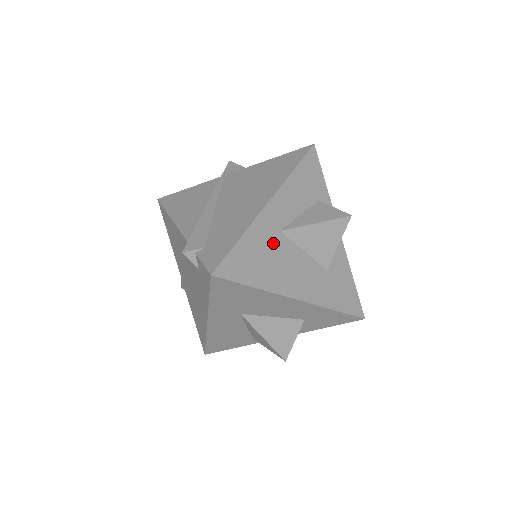
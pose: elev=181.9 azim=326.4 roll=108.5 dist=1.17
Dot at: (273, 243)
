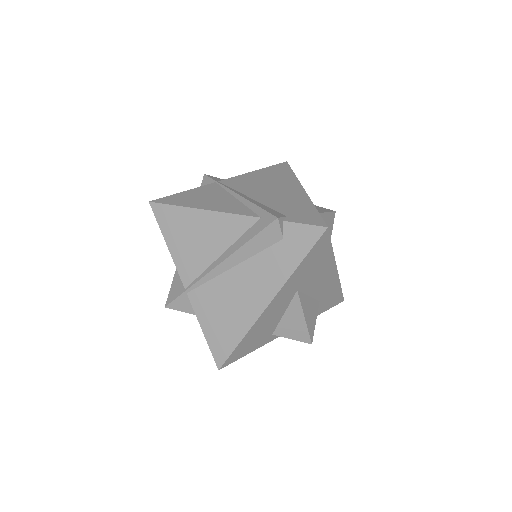
Dot at: occluded
